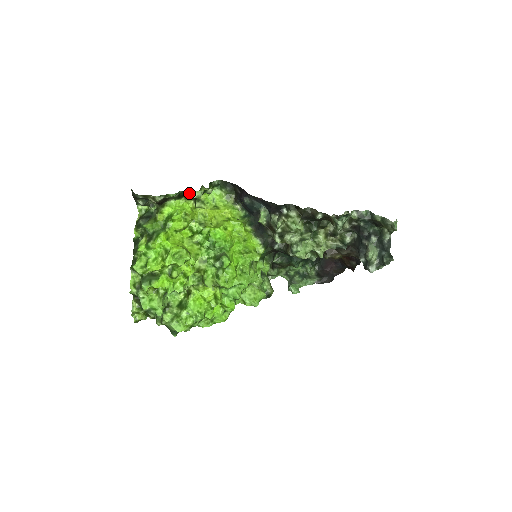
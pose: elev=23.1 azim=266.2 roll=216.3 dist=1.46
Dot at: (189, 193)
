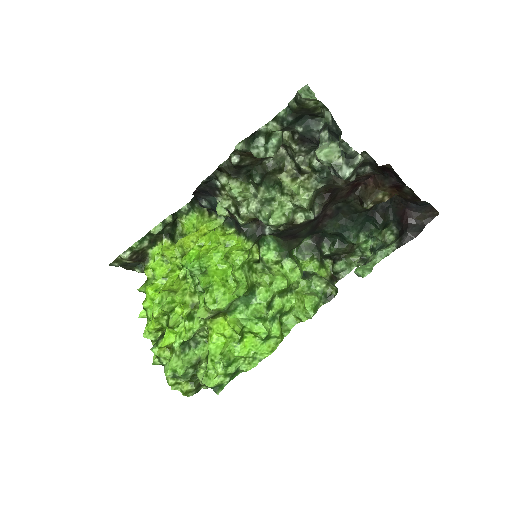
Dot at: (150, 233)
